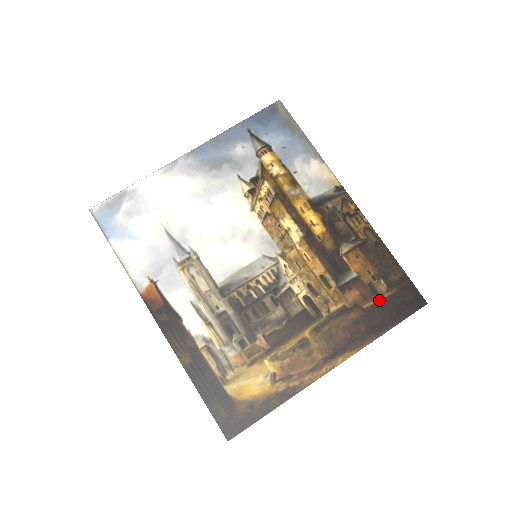
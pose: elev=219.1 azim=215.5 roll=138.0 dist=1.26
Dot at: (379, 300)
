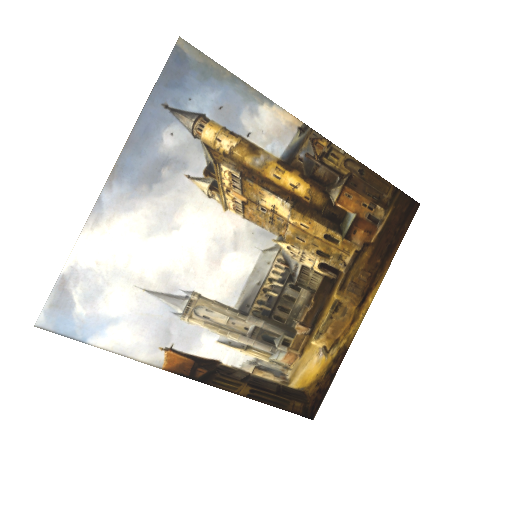
Dot at: (382, 227)
